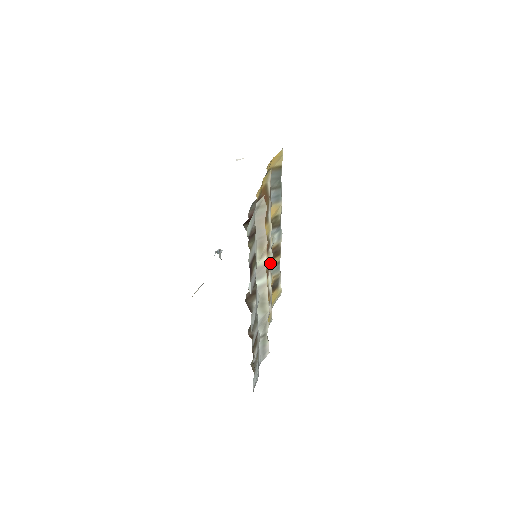
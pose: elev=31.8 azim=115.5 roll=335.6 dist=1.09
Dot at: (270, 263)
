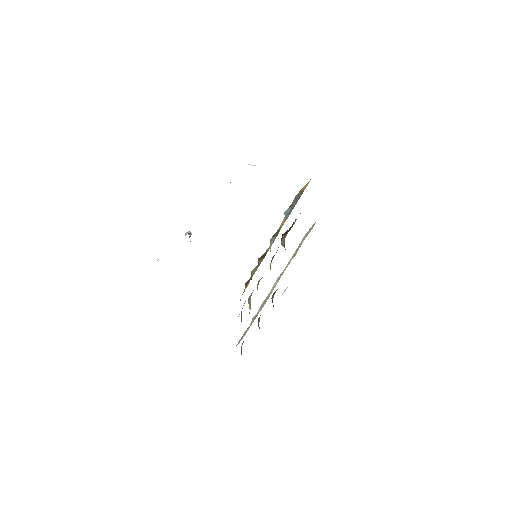
Dot at: occluded
